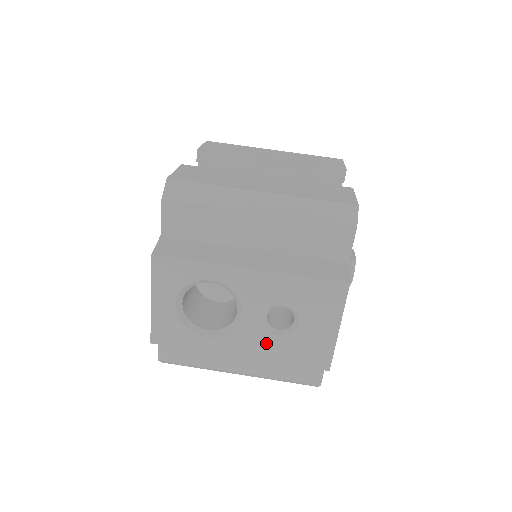
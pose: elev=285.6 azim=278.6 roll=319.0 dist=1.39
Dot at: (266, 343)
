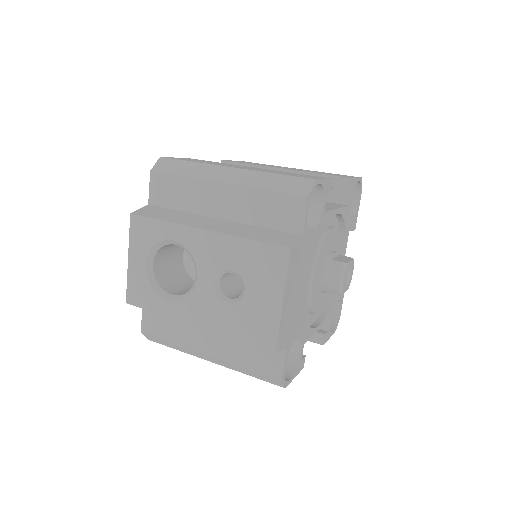
Dot at: (217, 311)
